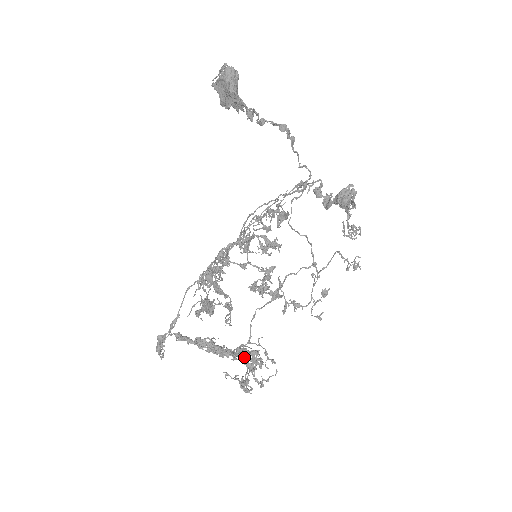
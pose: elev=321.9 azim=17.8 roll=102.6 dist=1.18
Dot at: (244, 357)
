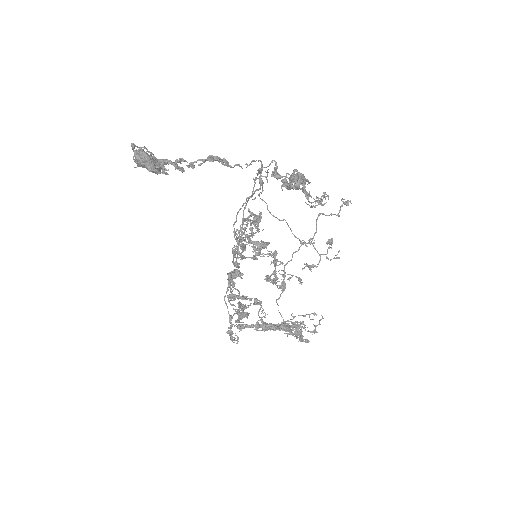
Dot at: (288, 331)
